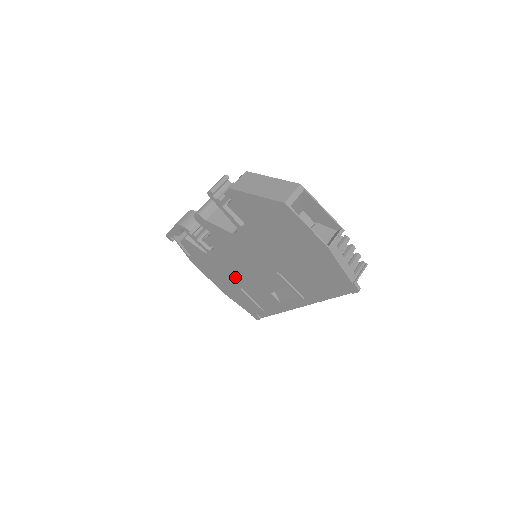
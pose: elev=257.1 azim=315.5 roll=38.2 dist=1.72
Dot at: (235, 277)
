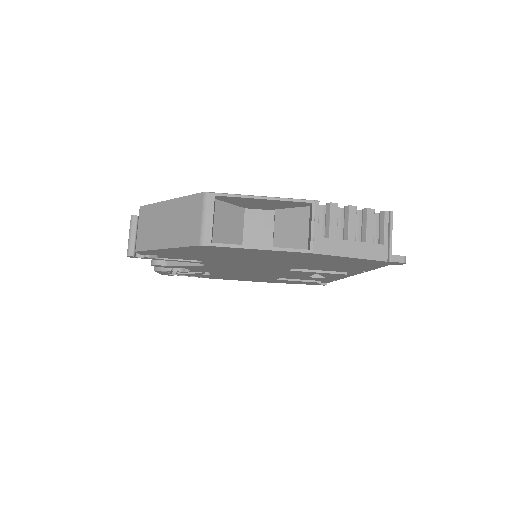
Dot at: (259, 277)
